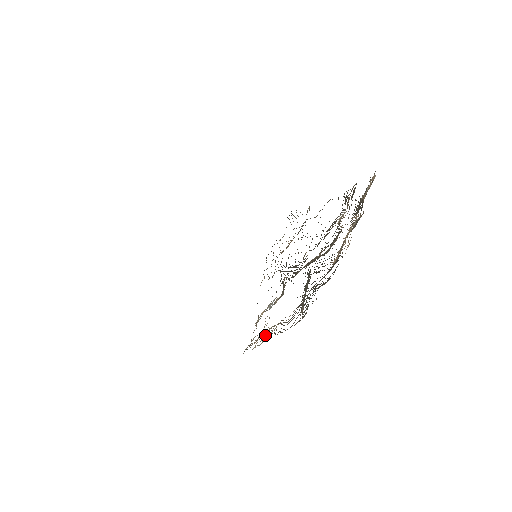
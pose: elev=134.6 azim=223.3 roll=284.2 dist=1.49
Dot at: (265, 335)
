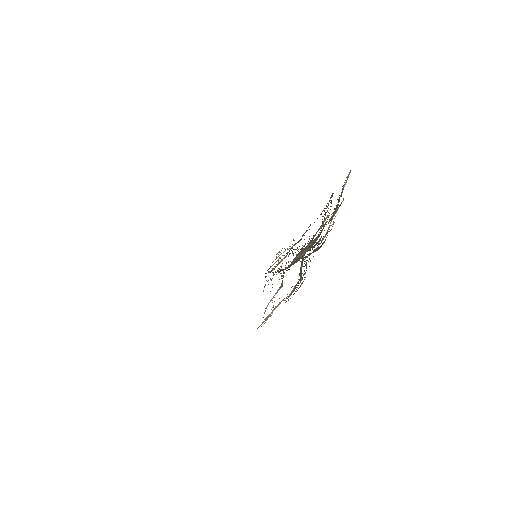
Dot at: occluded
